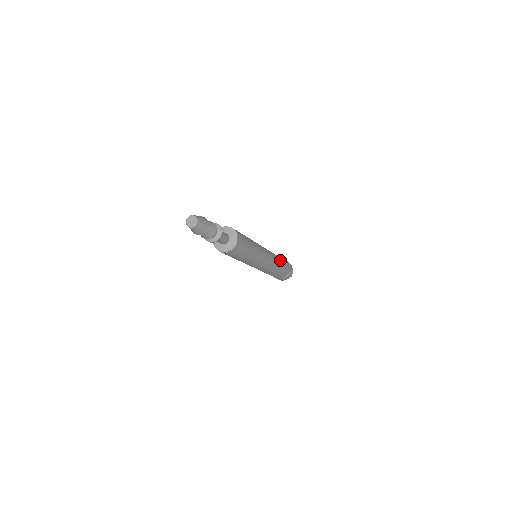
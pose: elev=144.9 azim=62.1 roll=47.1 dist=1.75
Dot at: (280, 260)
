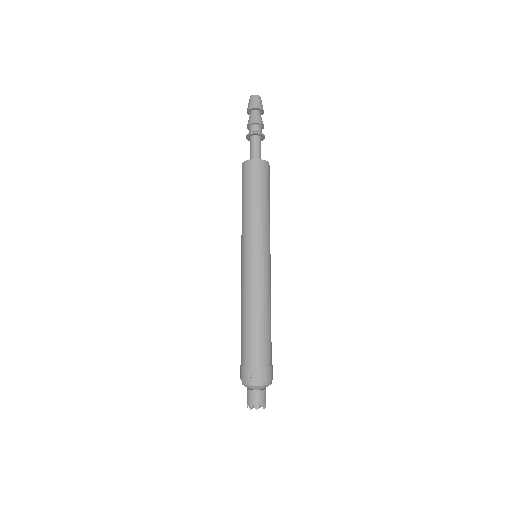
Dot at: occluded
